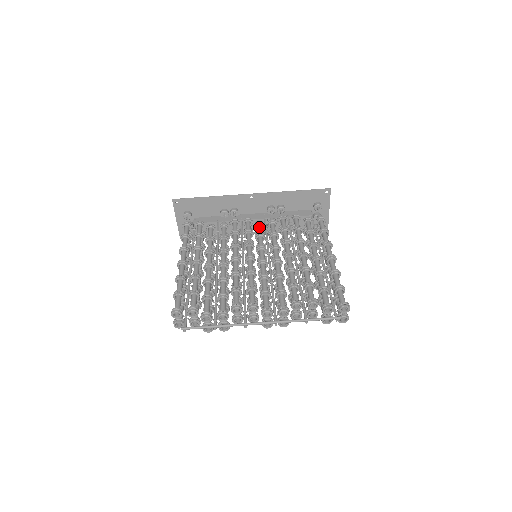
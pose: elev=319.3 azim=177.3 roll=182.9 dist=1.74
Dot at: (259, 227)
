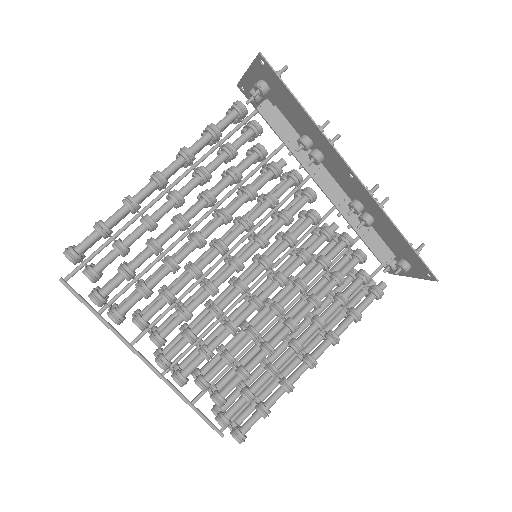
Dot at: (307, 224)
